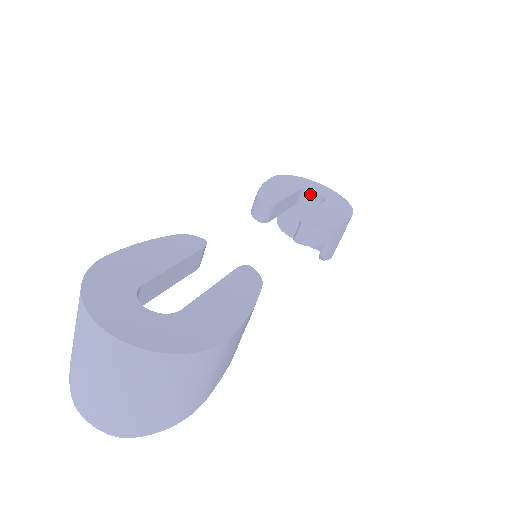
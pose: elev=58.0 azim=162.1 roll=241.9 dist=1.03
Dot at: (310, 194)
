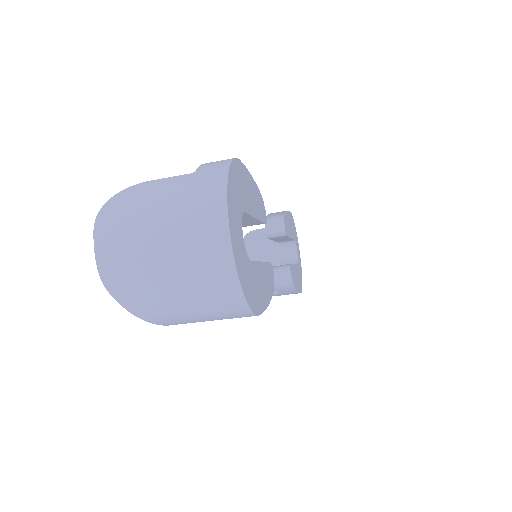
Dot at: (292, 248)
